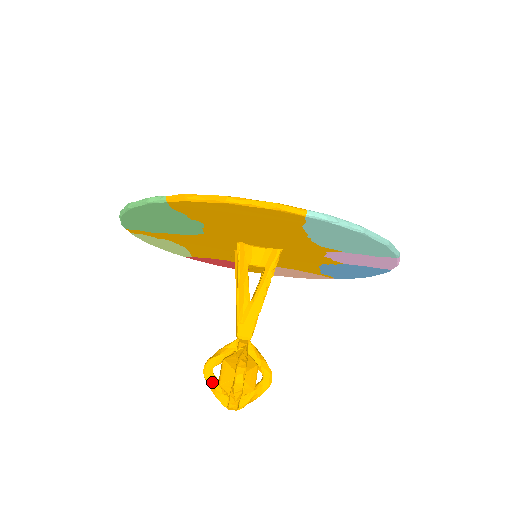
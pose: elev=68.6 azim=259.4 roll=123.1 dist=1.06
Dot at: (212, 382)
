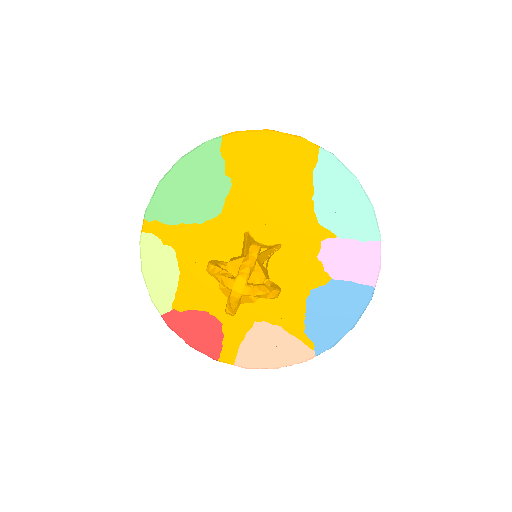
Dot at: (218, 266)
